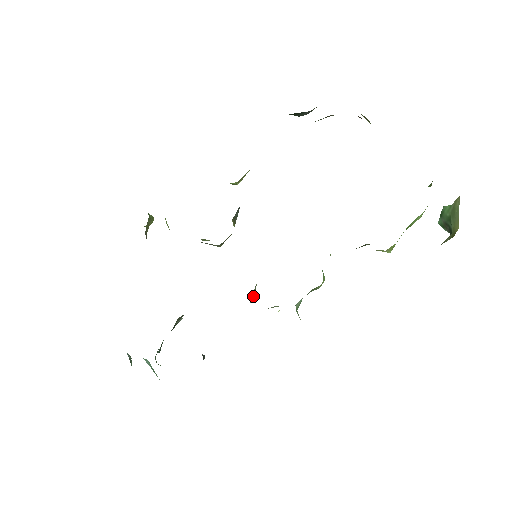
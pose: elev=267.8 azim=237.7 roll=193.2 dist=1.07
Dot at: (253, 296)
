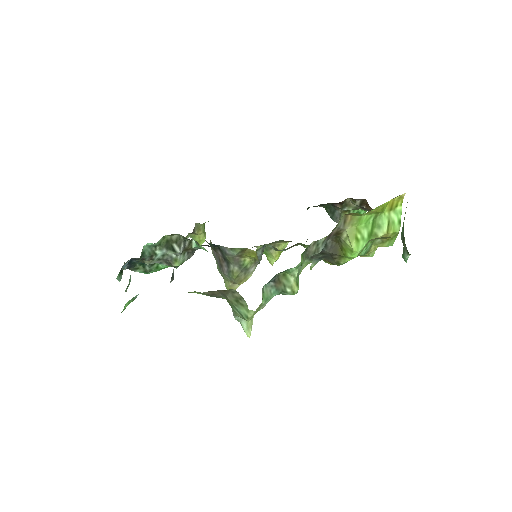
Dot at: occluded
